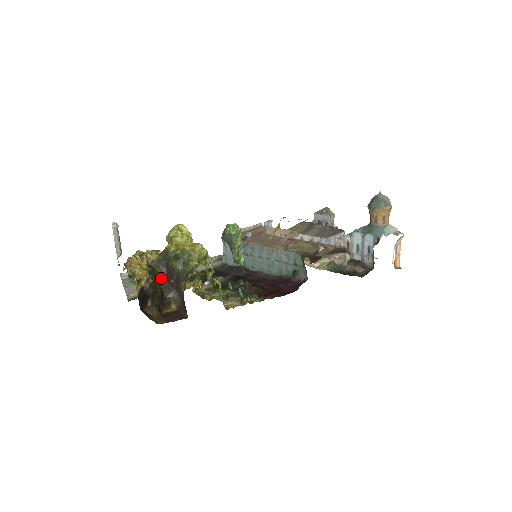
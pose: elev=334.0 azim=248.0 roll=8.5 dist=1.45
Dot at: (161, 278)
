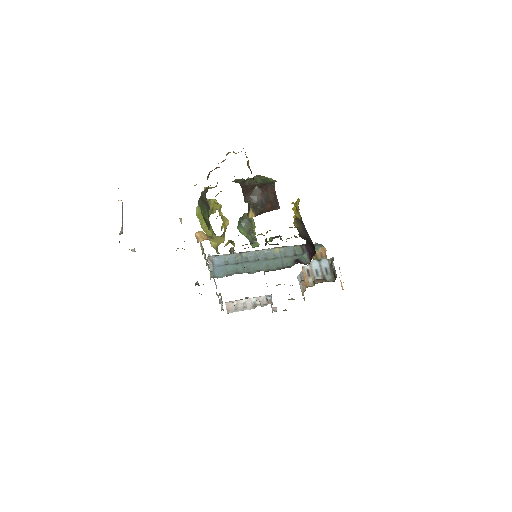
Dot at: occluded
